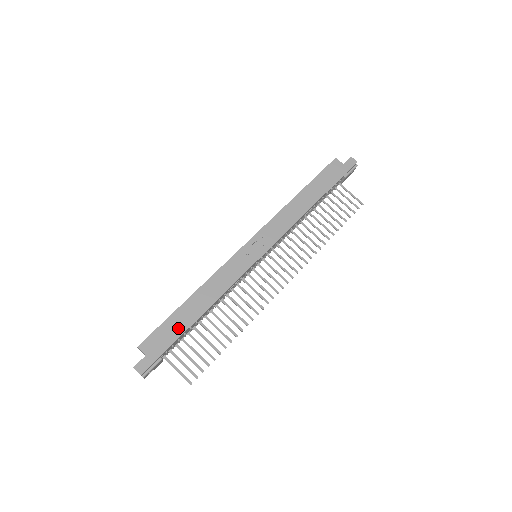
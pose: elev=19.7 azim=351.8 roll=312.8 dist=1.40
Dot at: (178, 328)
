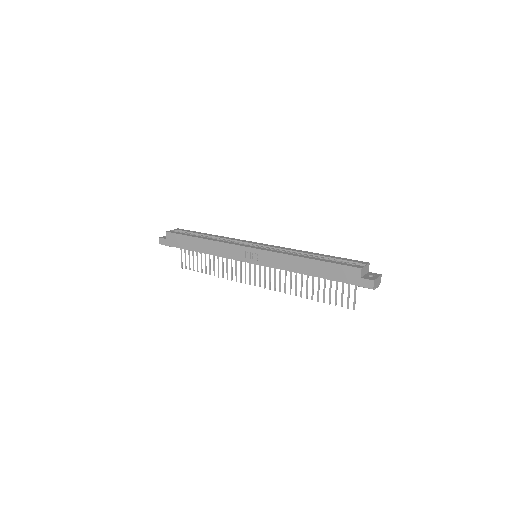
Dot at: (186, 245)
